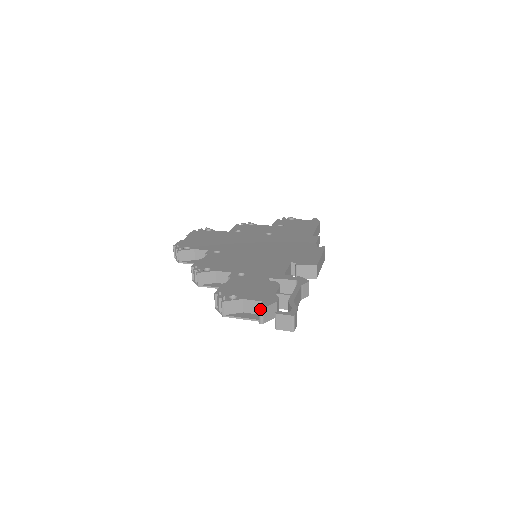
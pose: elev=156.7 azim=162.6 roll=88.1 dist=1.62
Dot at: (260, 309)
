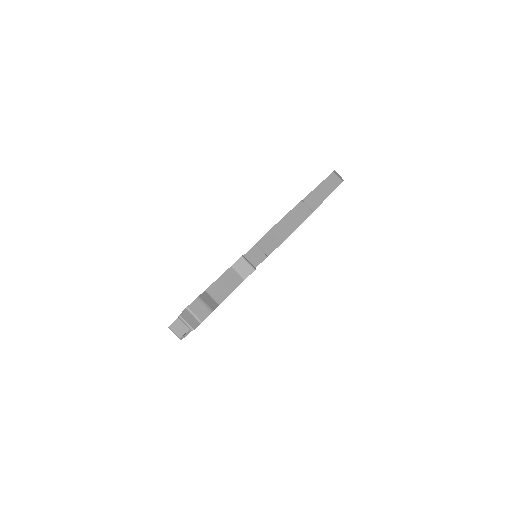
Dot at: (178, 317)
